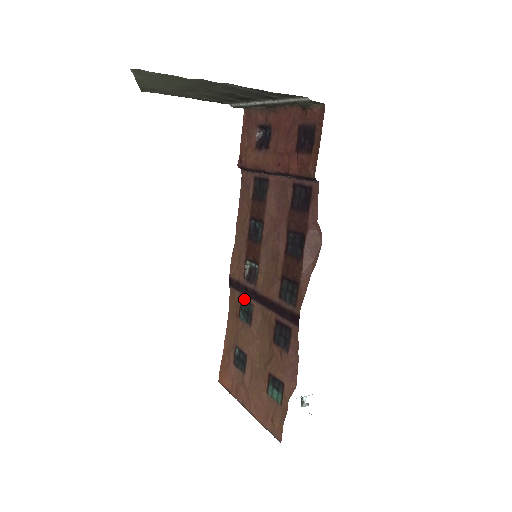
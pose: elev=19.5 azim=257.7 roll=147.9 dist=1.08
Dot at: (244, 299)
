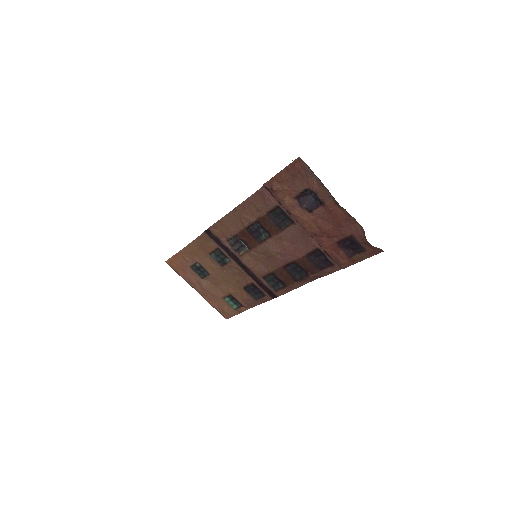
Dot at: (221, 251)
